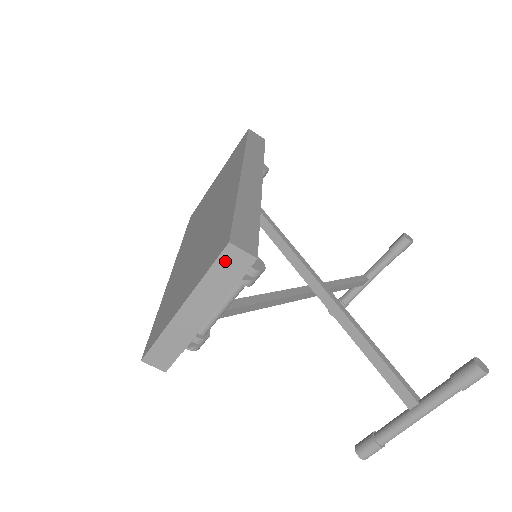
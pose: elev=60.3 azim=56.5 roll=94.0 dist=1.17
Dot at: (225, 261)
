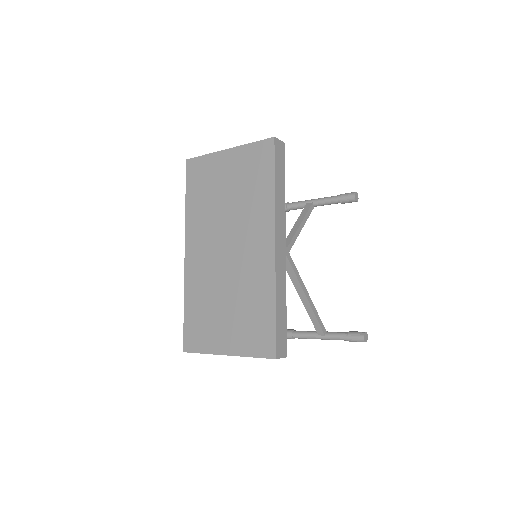
Dot at: (268, 358)
